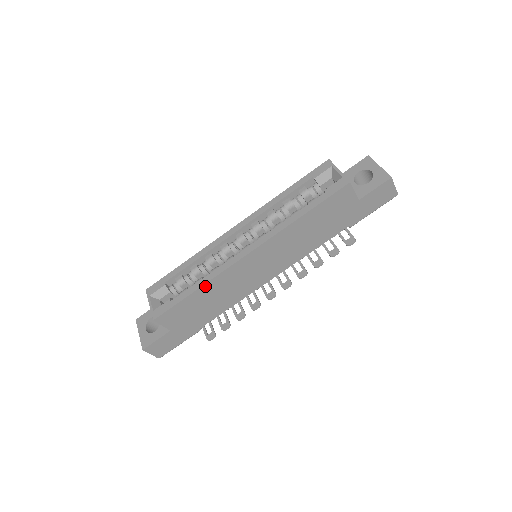
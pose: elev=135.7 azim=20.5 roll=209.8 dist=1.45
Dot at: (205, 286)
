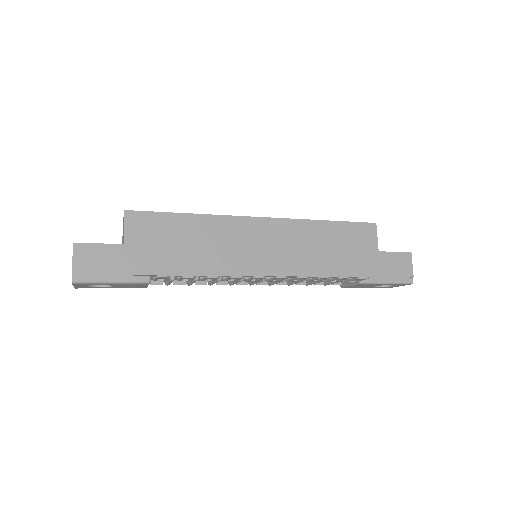
Dot at: (202, 217)
